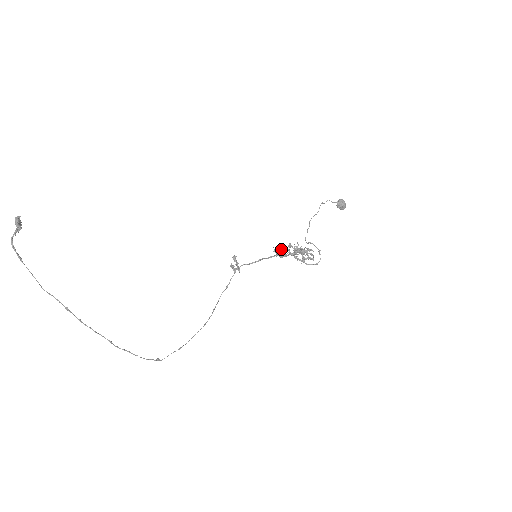
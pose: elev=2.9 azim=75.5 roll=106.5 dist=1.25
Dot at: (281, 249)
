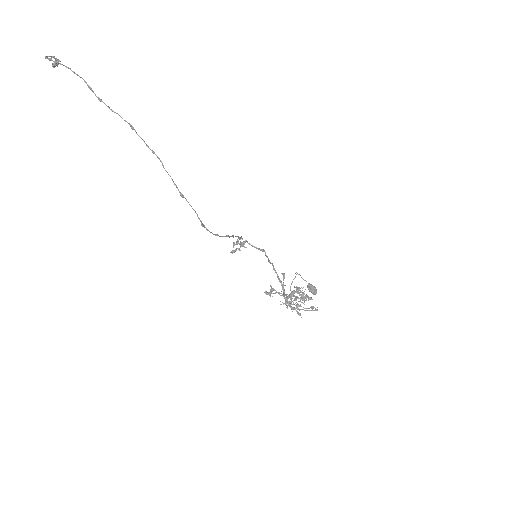
Dot at: (272, 293)
